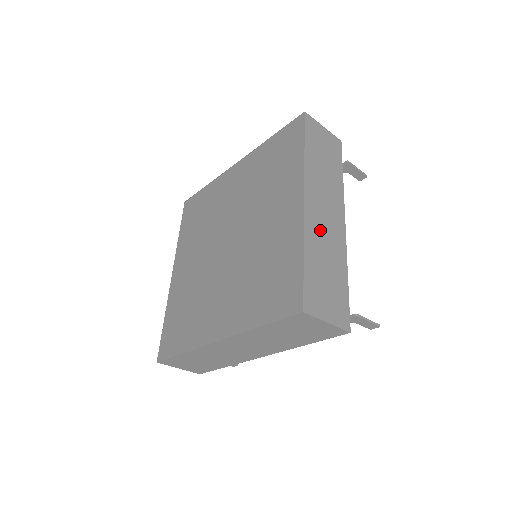
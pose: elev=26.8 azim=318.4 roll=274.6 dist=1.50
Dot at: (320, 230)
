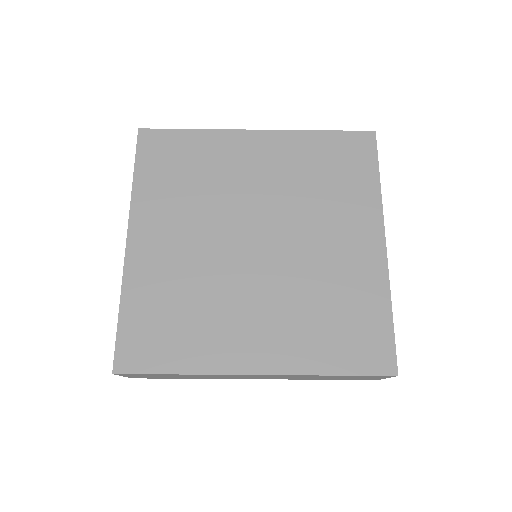
Dot at: occluded
